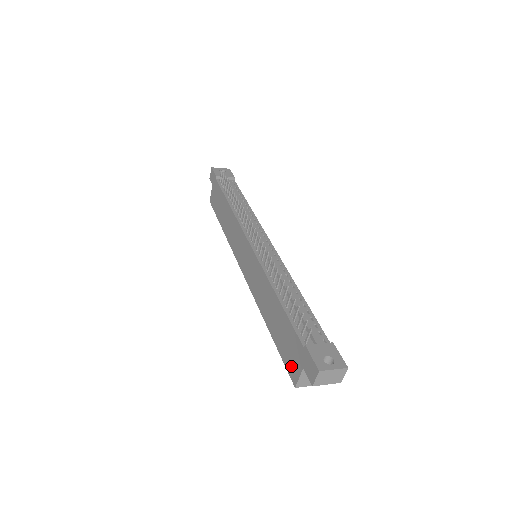
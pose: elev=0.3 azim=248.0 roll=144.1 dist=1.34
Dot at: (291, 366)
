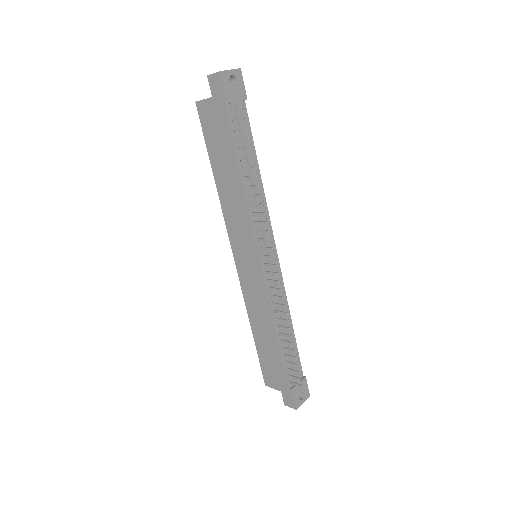
Dot at: (268, 377)
